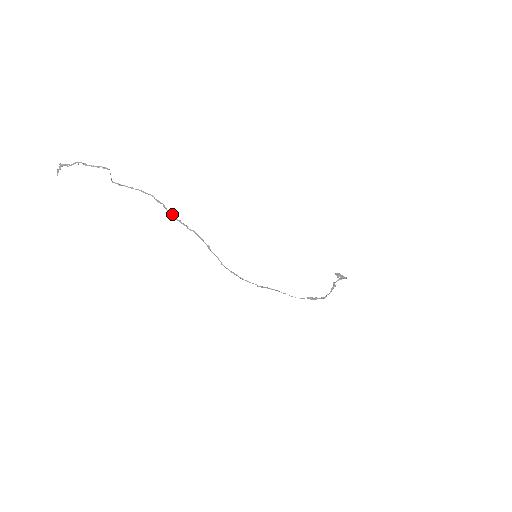
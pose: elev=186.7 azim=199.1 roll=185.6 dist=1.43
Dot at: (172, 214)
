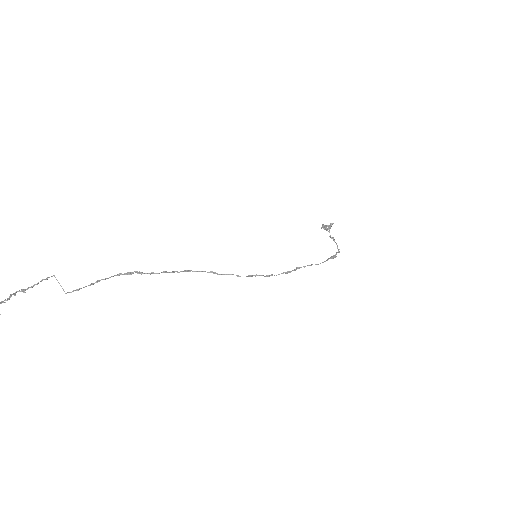
Dot at: (152, 273)
